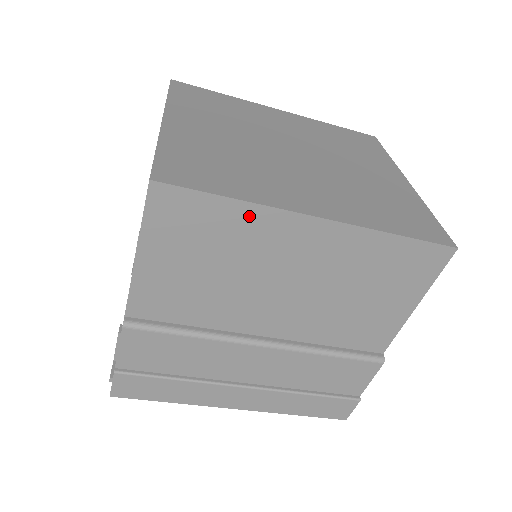
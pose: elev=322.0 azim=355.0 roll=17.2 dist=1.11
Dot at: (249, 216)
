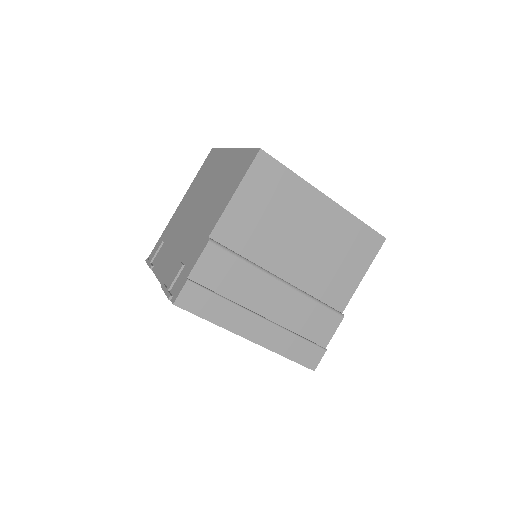
Dot at: (298, 186)
